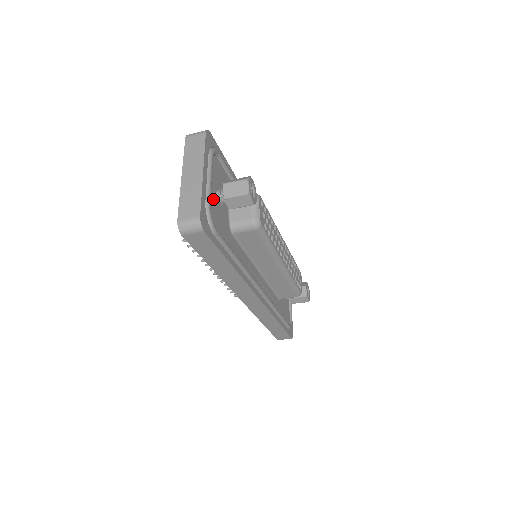
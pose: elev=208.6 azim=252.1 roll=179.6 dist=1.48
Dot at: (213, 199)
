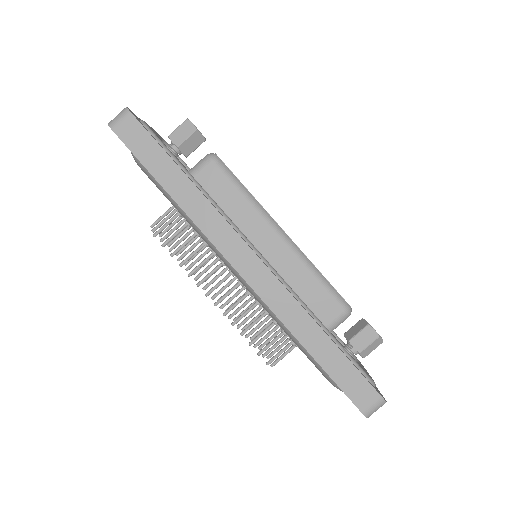
Dot at: occluded
